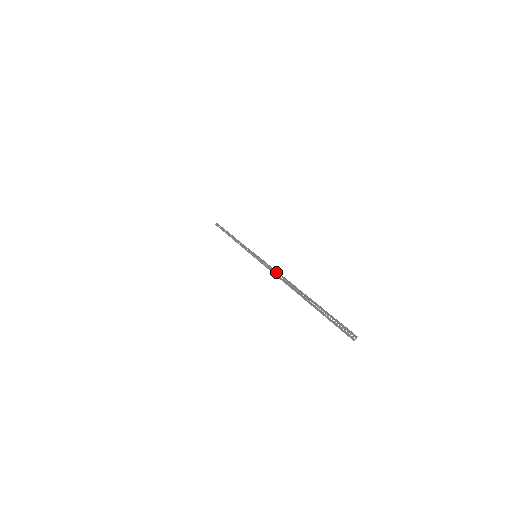
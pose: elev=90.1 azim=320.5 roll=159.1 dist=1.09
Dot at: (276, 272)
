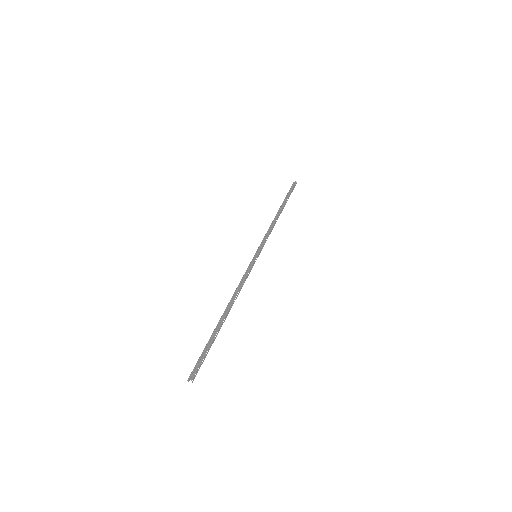
Dot at: (235, 290)
